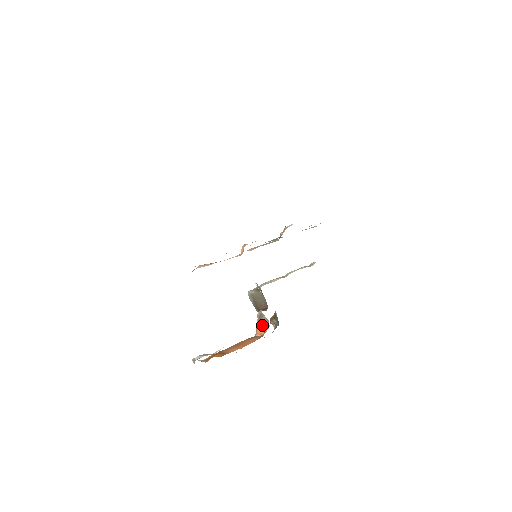
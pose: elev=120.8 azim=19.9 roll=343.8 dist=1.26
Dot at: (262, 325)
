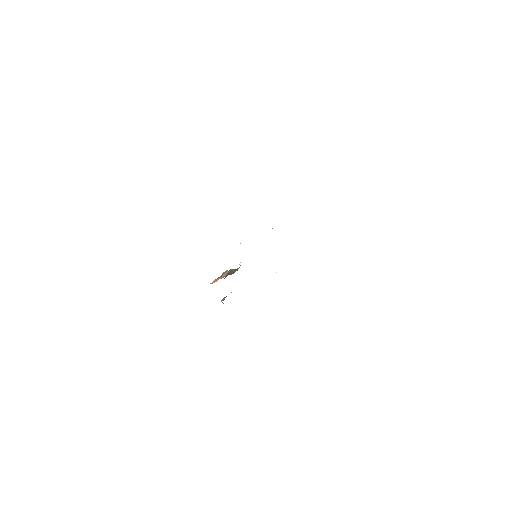
Dot at: (220, 277)
